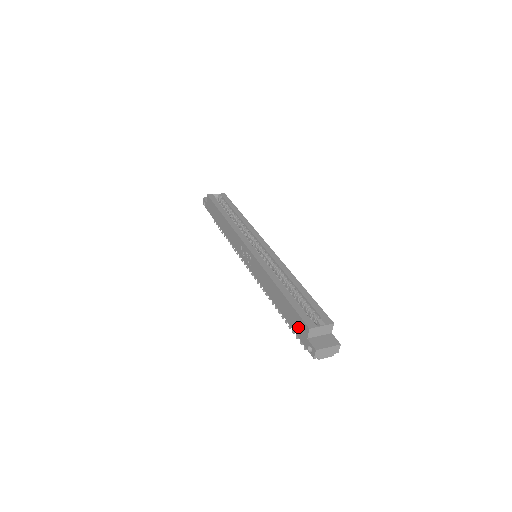
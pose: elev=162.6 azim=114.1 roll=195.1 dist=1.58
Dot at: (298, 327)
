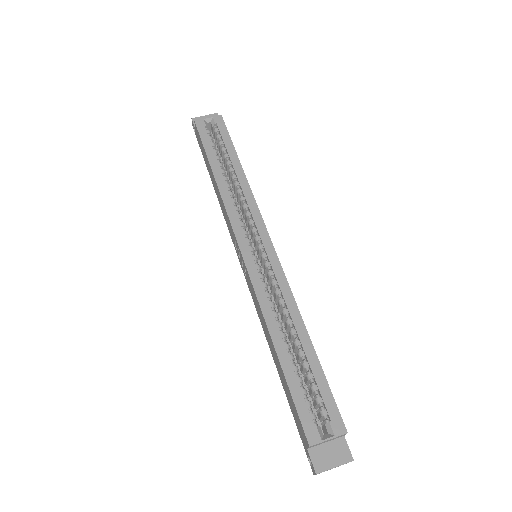
Dot at: (297, 423)
